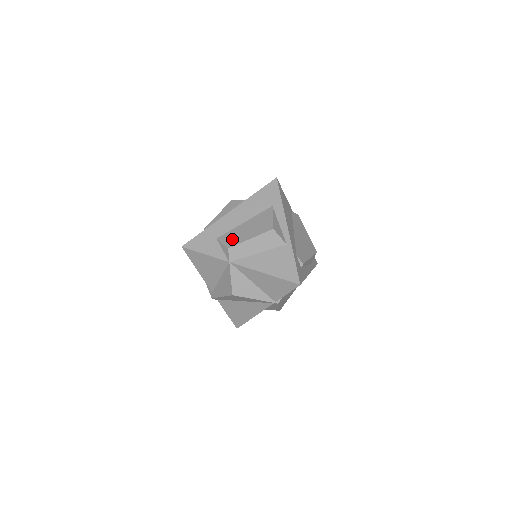
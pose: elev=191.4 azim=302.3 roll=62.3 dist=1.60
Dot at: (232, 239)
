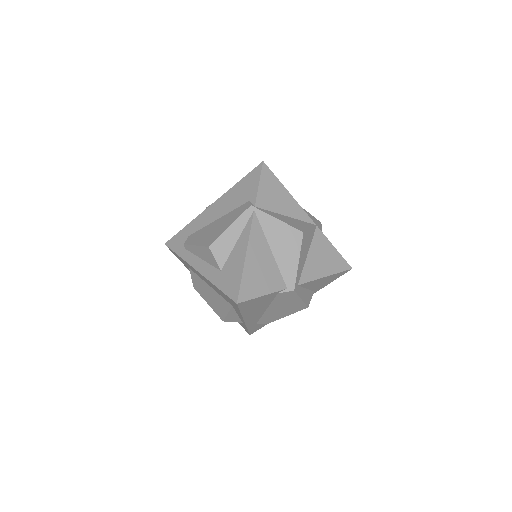
Dot at: (197, 285)
